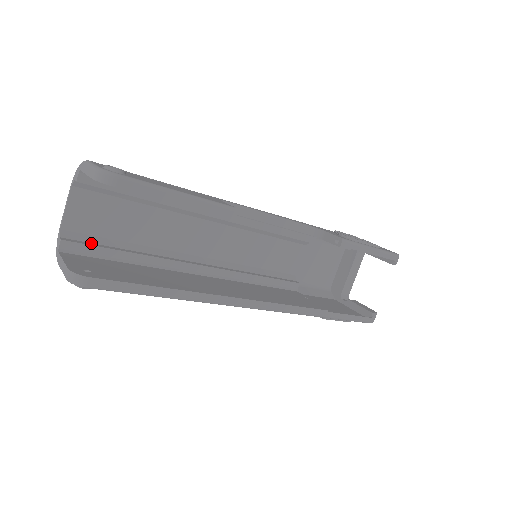
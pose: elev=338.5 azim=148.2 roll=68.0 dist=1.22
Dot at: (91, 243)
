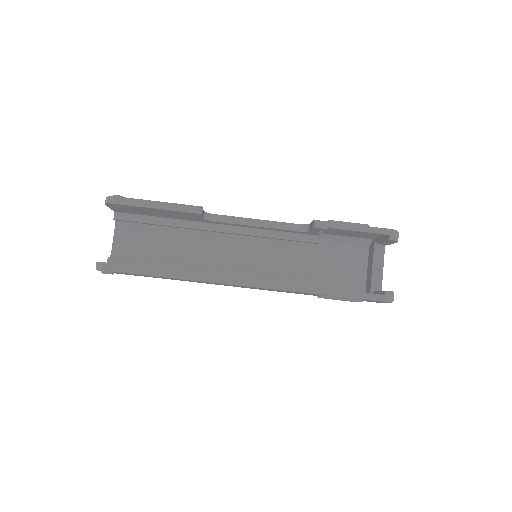
Dot at: (129, 260)
